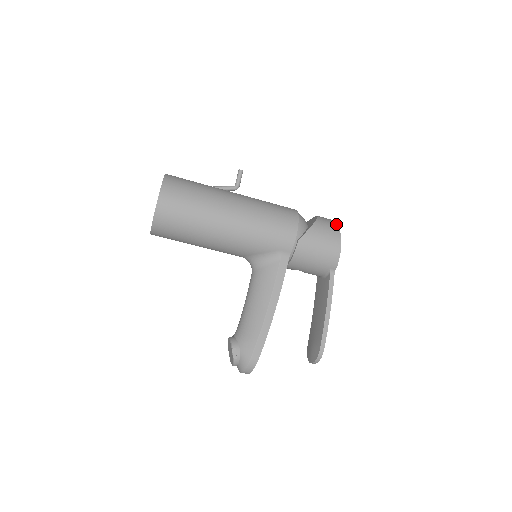
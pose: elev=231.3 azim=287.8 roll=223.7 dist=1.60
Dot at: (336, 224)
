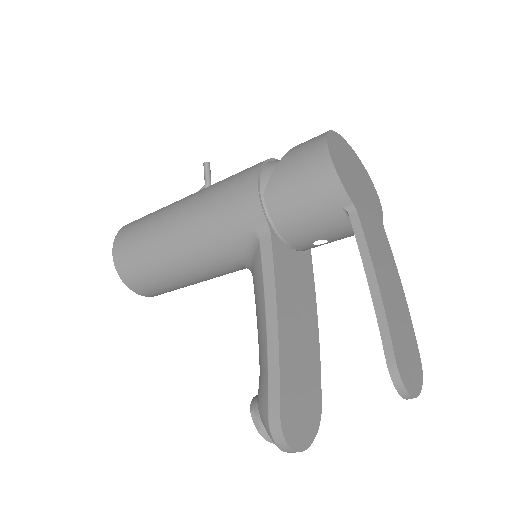
Dot at: (324, 133)
